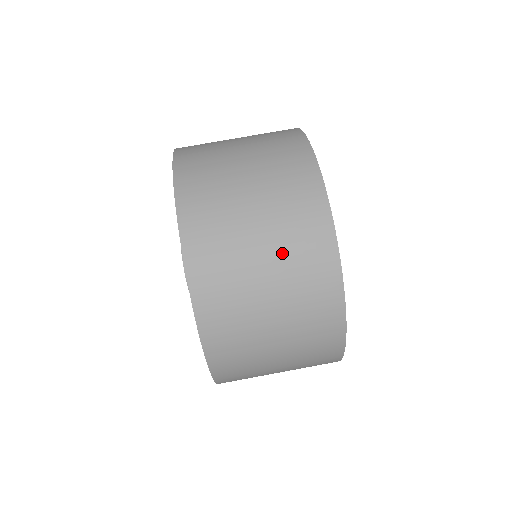
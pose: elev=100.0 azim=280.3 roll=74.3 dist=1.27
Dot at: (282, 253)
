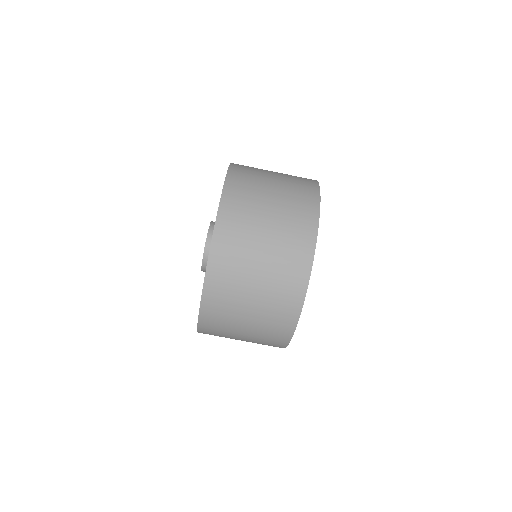
Dot at: (282, 222)
